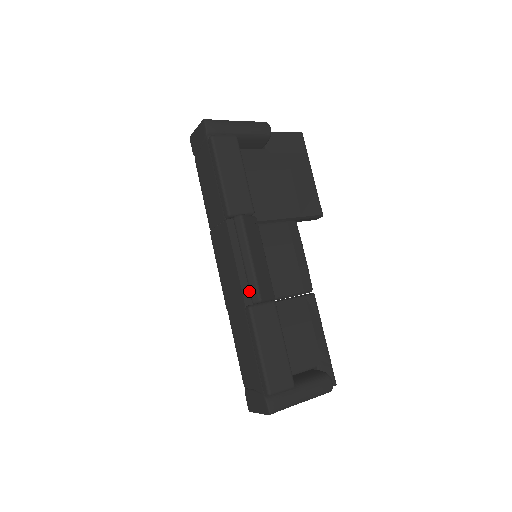
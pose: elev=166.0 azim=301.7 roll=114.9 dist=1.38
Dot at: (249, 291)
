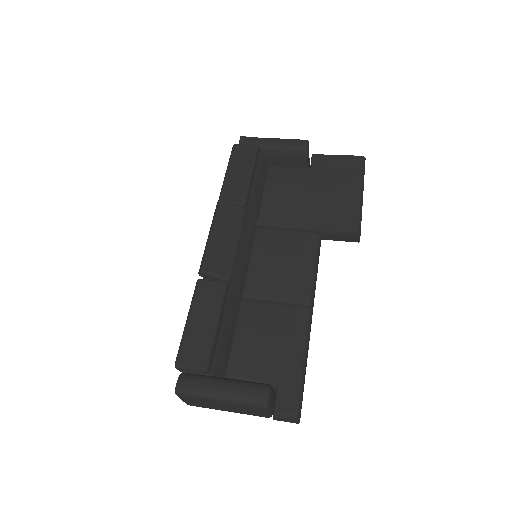
Dot at: occluded
